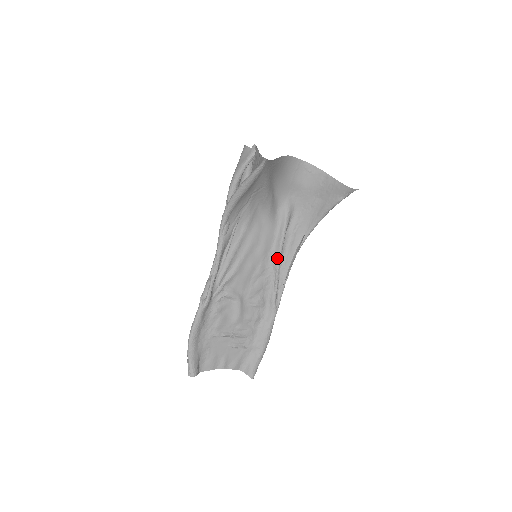
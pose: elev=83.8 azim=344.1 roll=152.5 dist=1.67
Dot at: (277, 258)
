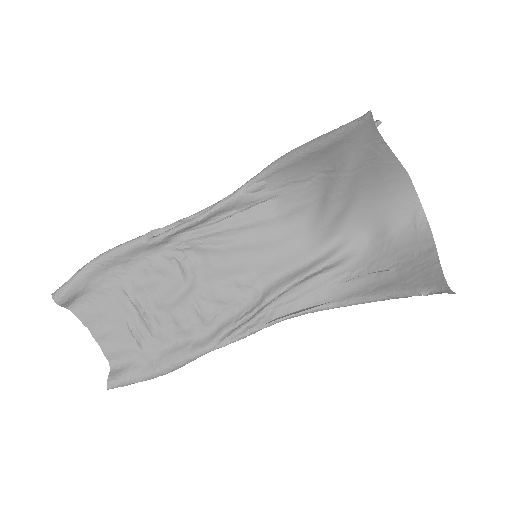
Dot at: (277, 288)
